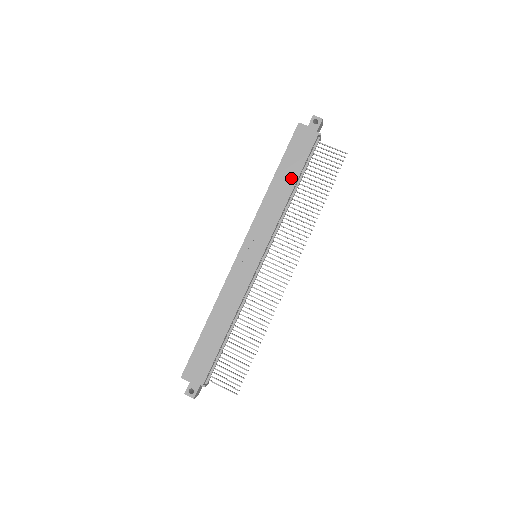
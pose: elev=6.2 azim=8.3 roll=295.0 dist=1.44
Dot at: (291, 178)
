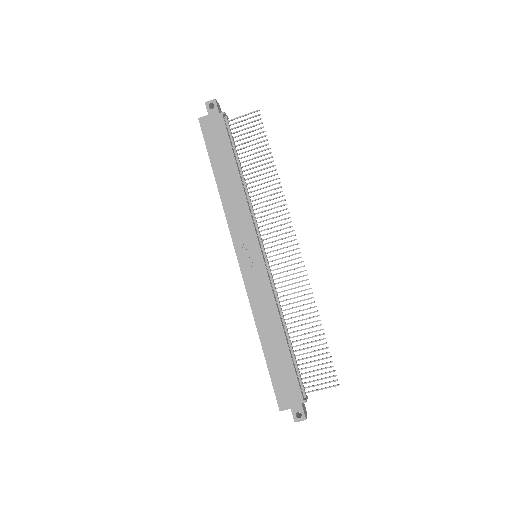
Dot at: (230, 168)
